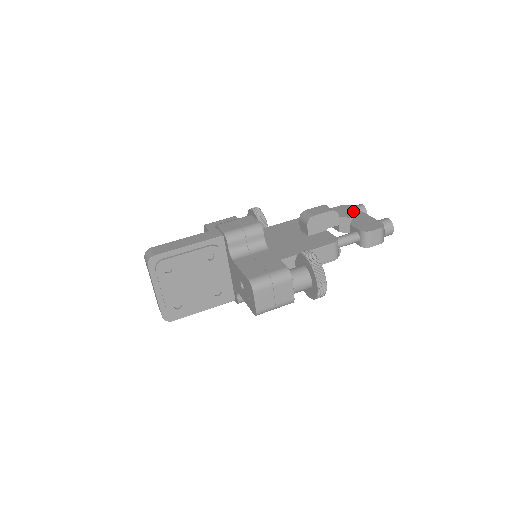
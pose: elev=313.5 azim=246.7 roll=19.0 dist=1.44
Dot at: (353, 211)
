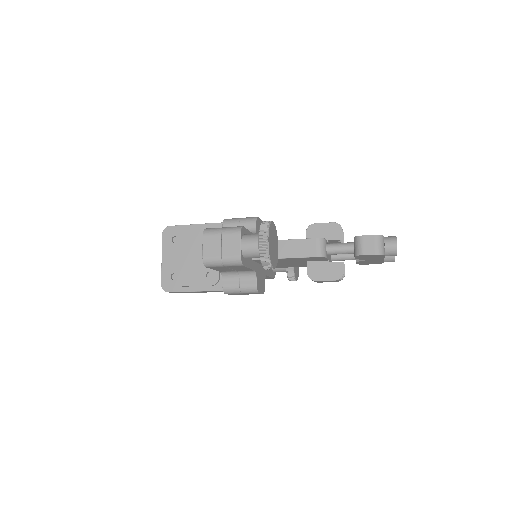
Dot at: occluded
